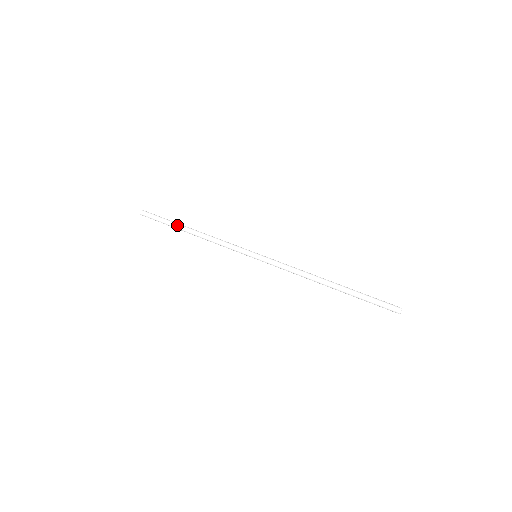
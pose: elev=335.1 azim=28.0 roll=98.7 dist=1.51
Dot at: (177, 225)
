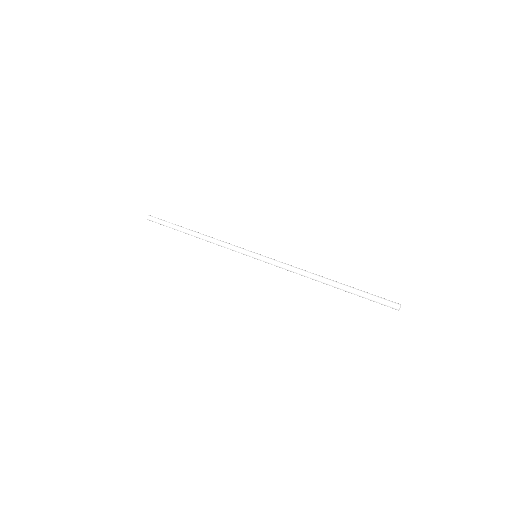
Dot at: (182, 227)
